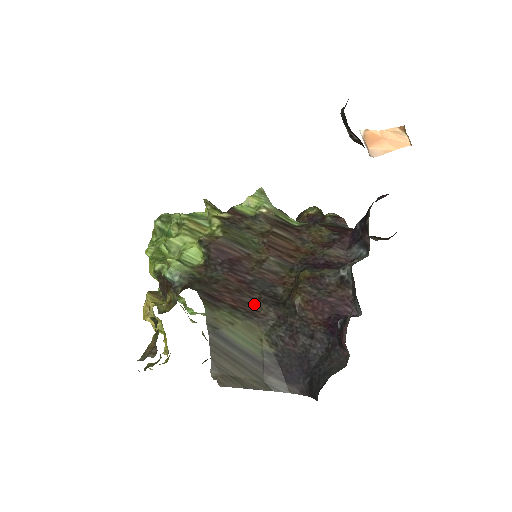
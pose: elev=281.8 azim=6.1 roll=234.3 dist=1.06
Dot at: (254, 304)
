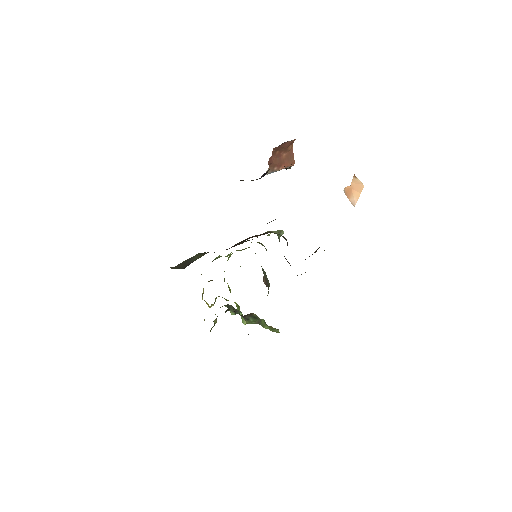
Dot at: occluded
